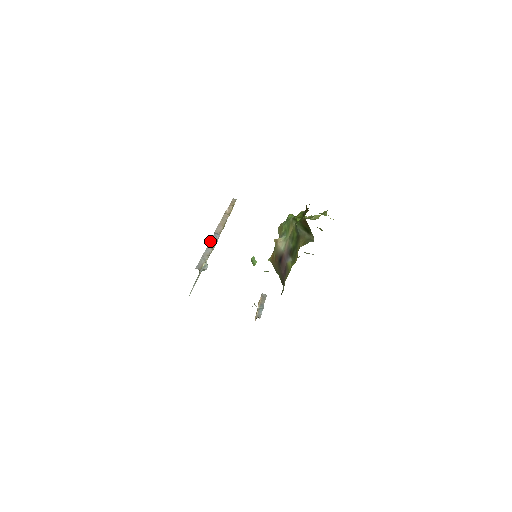
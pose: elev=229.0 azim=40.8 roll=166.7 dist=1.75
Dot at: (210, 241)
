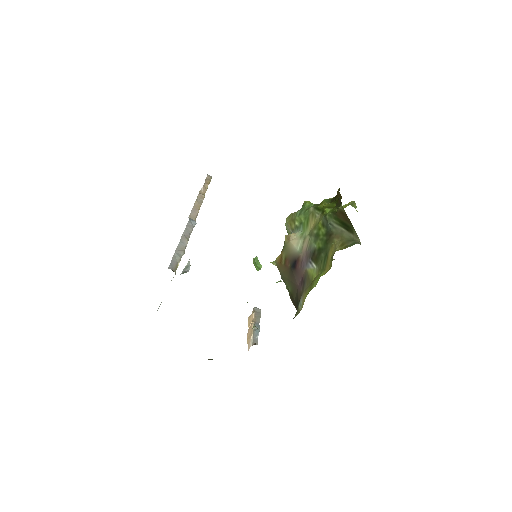
Dot at: (185, 229)
